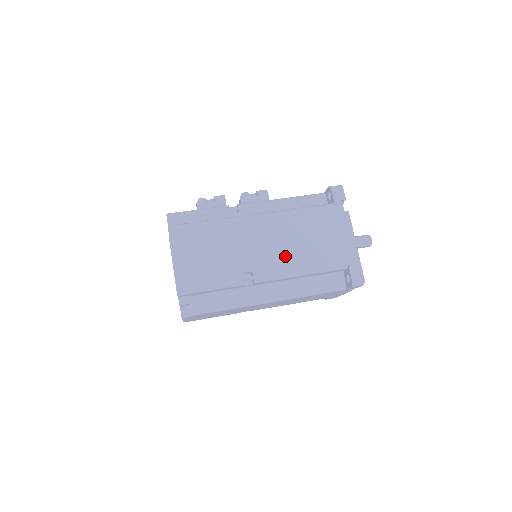
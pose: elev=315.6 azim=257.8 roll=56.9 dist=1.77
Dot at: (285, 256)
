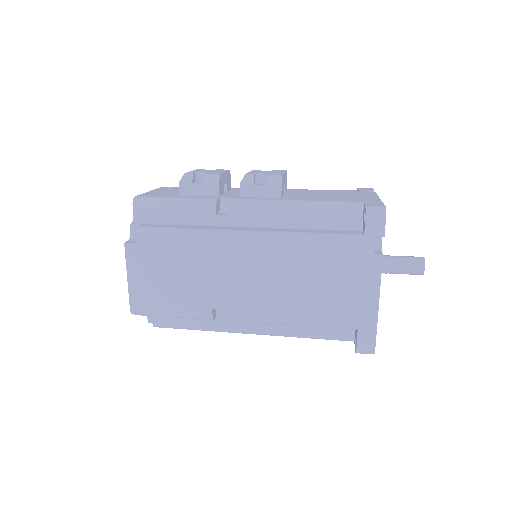
Dot at: (271, 299)
